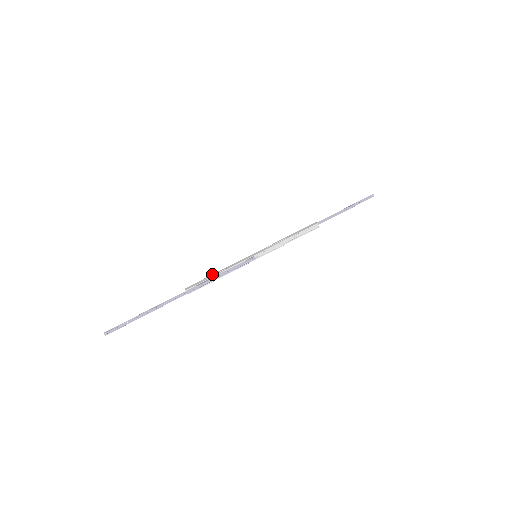
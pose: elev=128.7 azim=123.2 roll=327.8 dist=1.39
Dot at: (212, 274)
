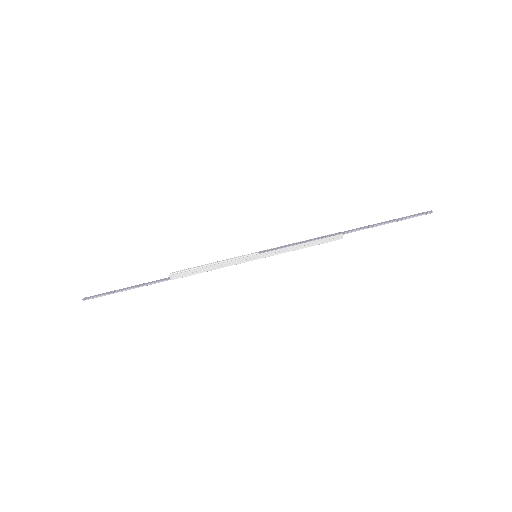
Dot at: (202, 268)
